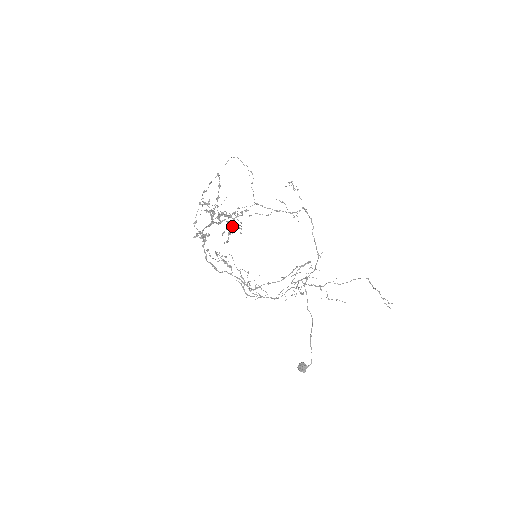
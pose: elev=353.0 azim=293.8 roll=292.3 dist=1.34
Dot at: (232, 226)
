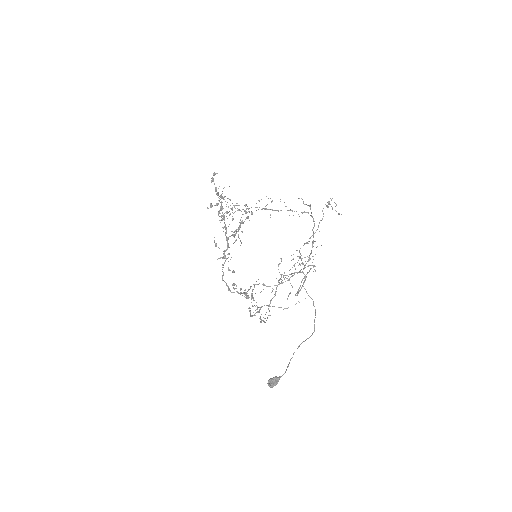
Dot at: occluded
